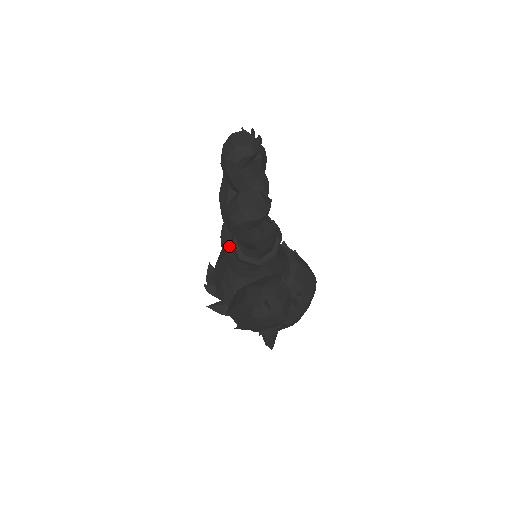
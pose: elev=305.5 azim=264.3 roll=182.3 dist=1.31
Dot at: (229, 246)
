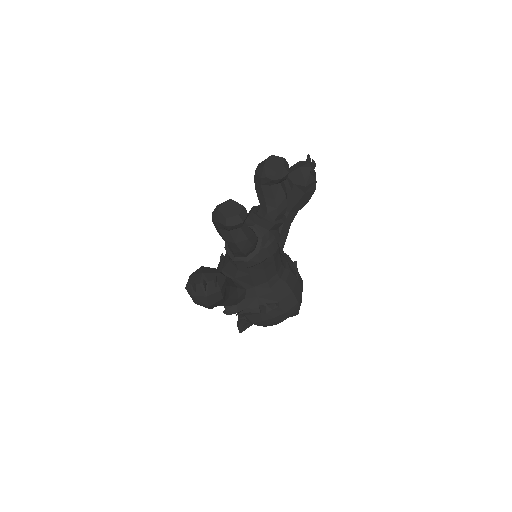
Dot at: occluded
